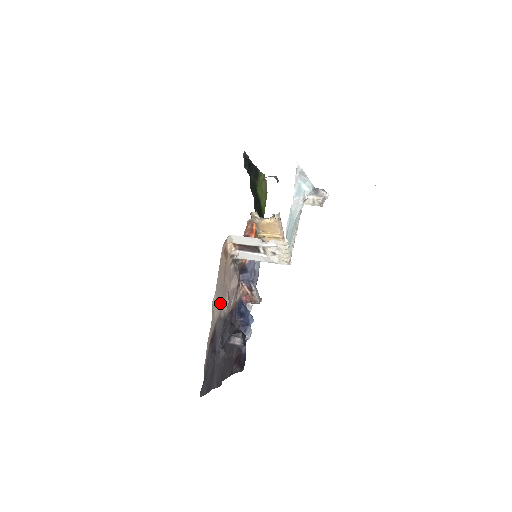
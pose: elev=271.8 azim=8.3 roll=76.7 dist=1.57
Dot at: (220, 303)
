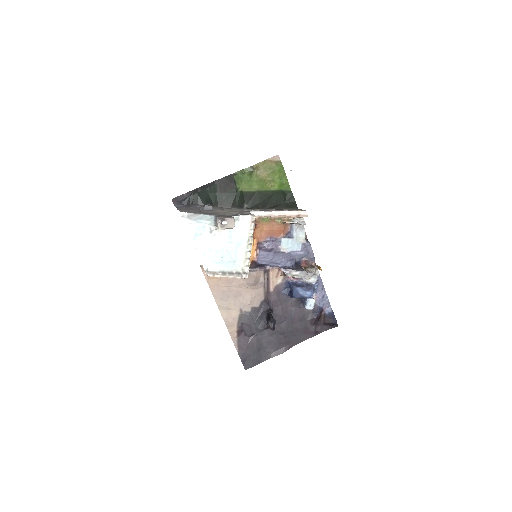
Dot at: (235, 304)
